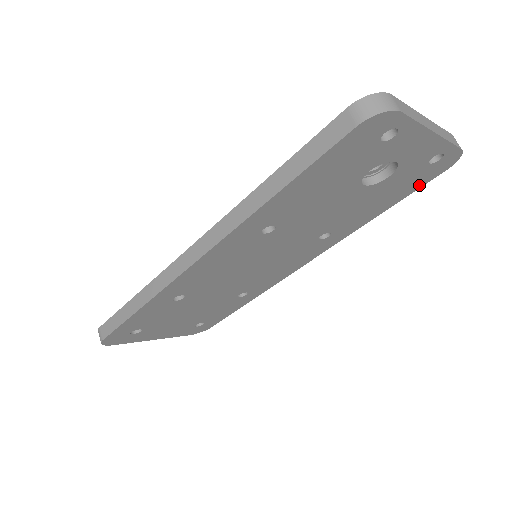
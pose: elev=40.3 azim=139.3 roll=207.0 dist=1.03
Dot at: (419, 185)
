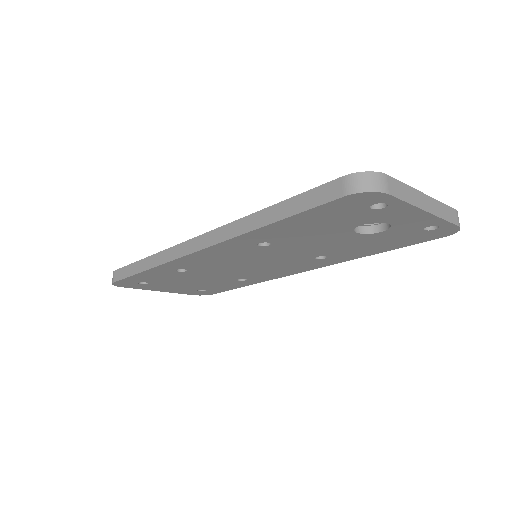
Dot at: (416, 242)
